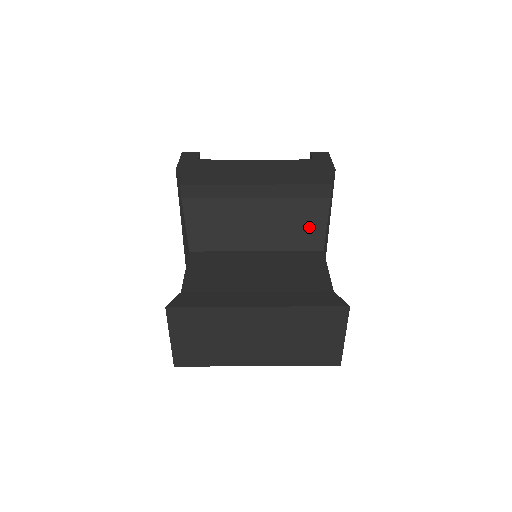
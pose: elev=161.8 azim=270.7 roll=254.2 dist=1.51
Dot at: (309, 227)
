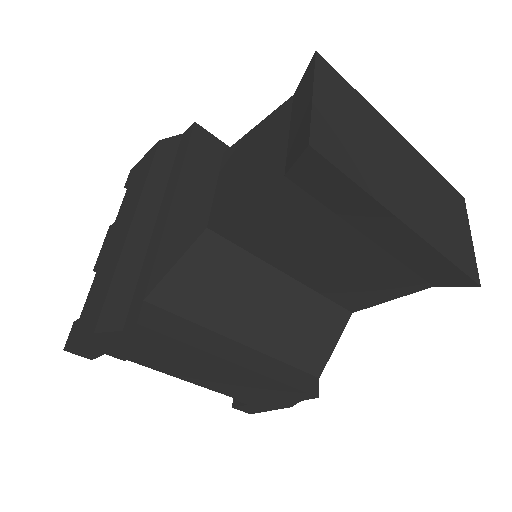
Dot at: occluded
